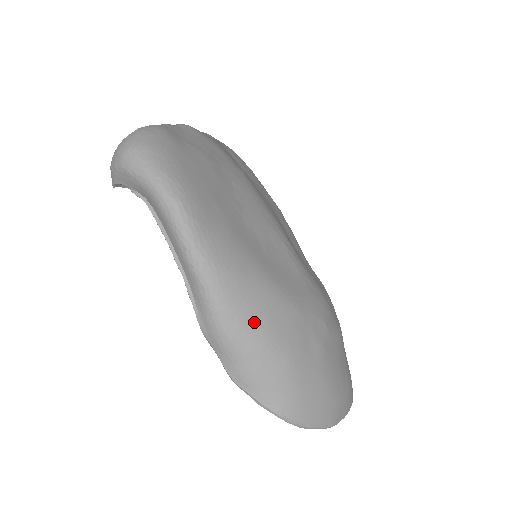
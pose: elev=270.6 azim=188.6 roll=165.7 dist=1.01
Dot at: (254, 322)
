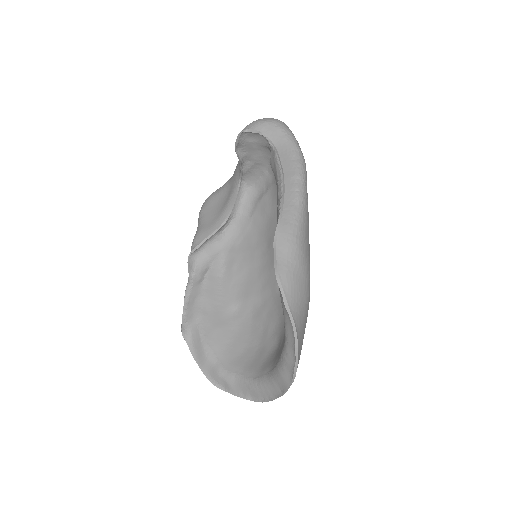
Dot at: (308, 251)
